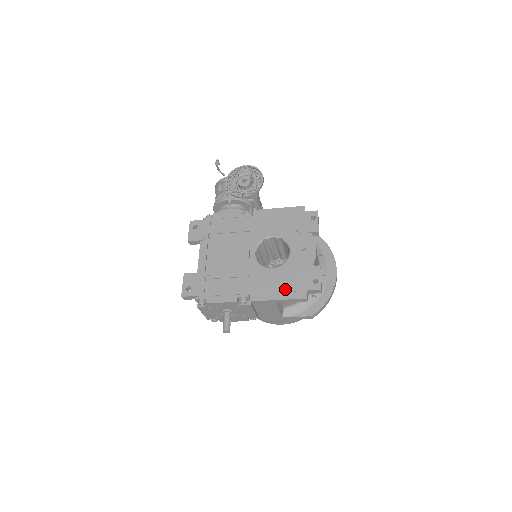
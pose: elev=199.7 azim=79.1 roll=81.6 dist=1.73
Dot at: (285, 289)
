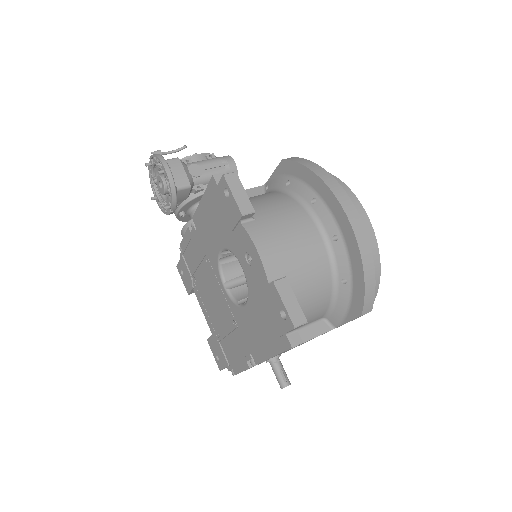
Dot at: (268, 337)
